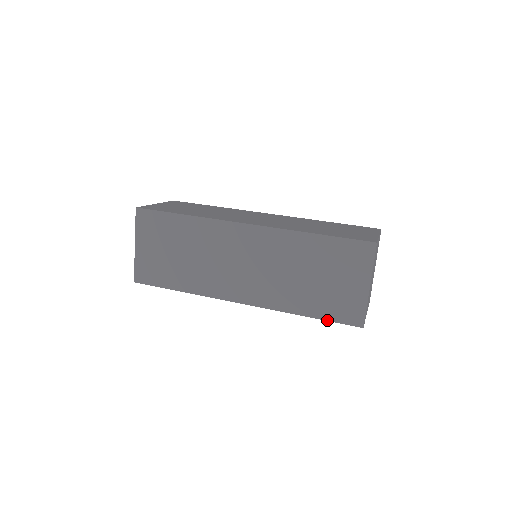
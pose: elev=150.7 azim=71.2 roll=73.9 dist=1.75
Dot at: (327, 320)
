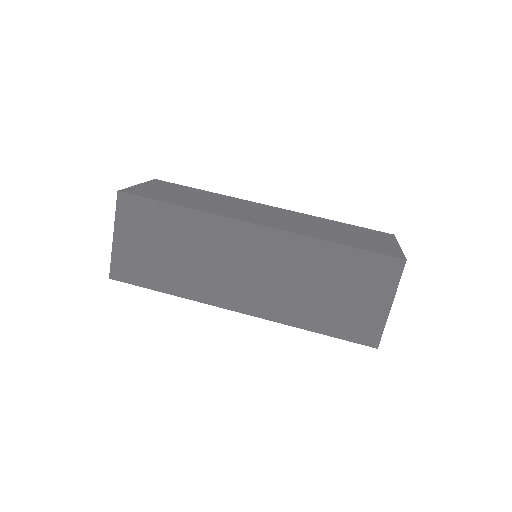
Dot at: (338, 338)
